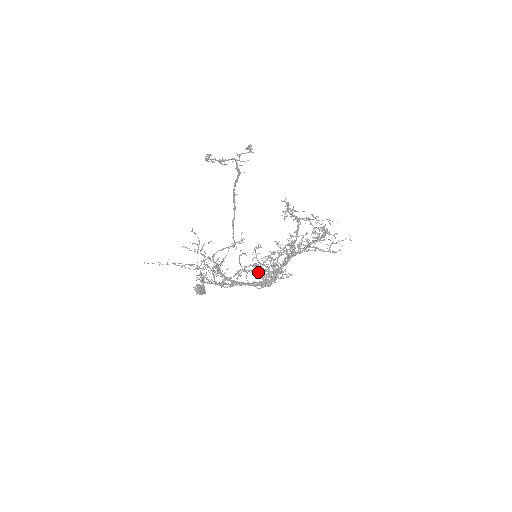
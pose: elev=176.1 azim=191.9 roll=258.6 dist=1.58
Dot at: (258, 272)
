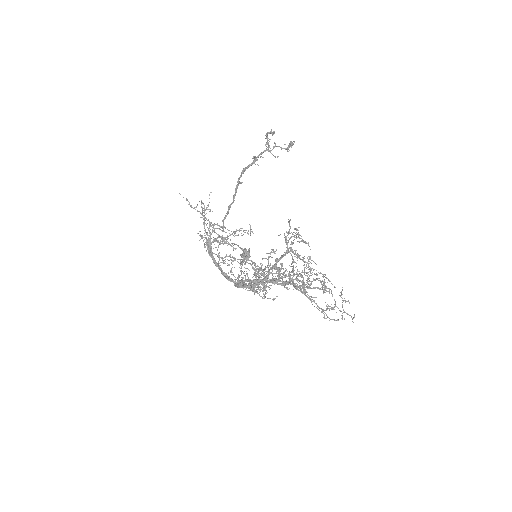
Dot at: (264, 274)
